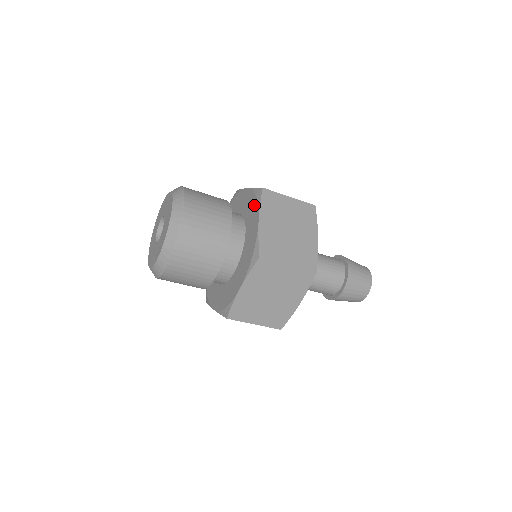
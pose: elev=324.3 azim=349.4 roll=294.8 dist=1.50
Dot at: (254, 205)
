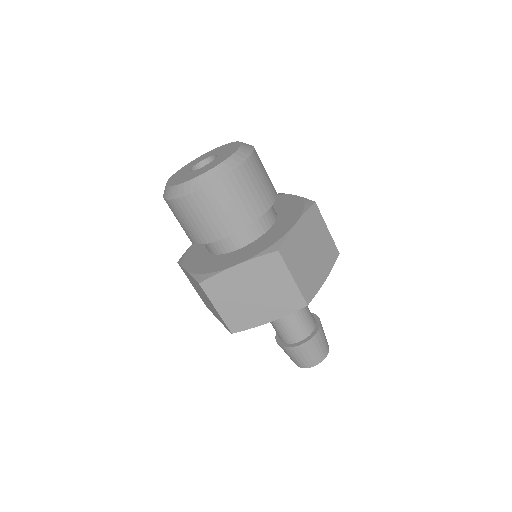
Dot at: occluded
